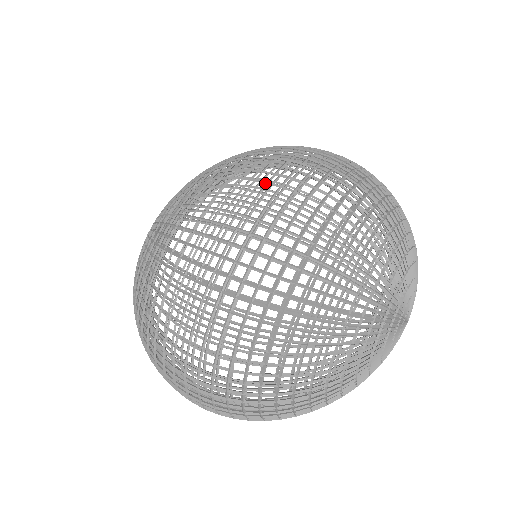
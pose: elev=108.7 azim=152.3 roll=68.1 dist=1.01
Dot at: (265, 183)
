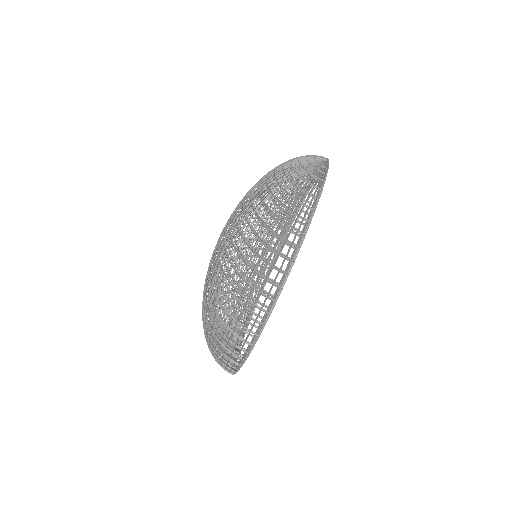
Dot at: occluded
